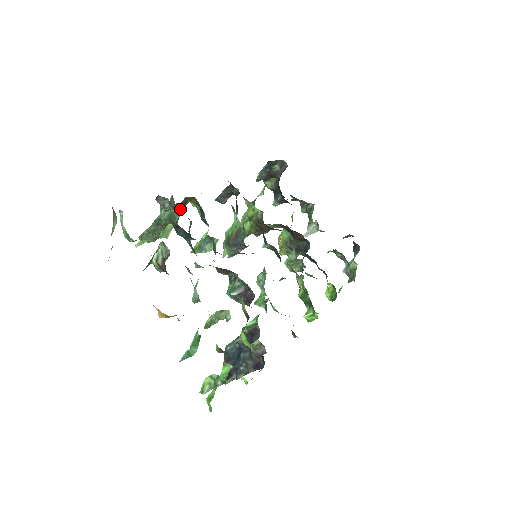
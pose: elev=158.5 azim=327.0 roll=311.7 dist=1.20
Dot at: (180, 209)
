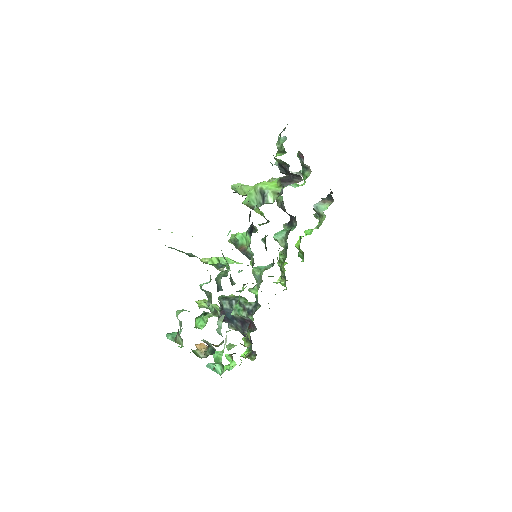
Dot at: occluded
